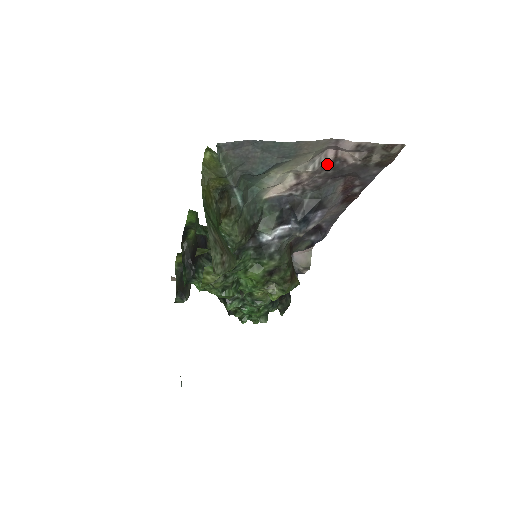
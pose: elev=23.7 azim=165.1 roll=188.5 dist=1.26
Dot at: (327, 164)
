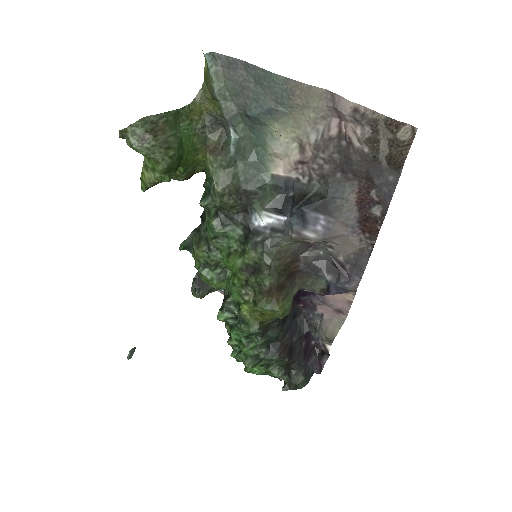
Dot at: (331, 140)
